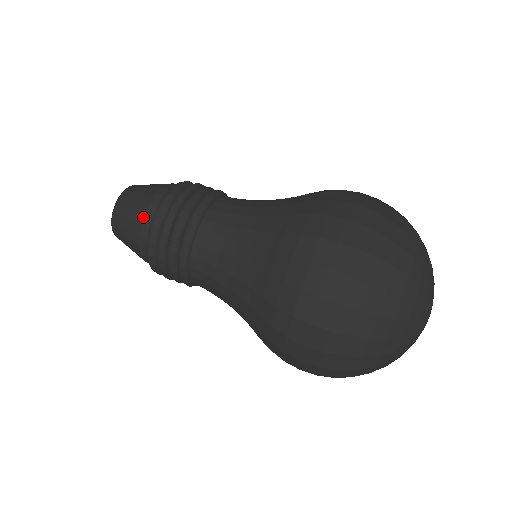
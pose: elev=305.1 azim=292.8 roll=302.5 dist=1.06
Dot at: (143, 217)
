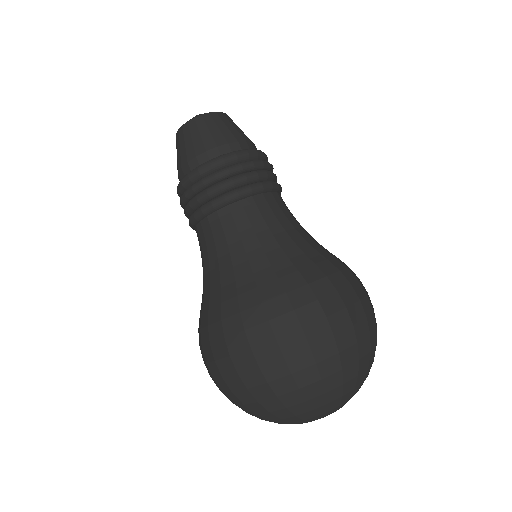
Dot at: (193, 158)
